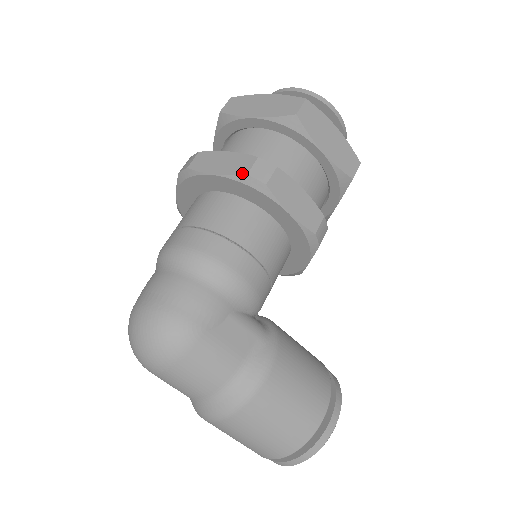
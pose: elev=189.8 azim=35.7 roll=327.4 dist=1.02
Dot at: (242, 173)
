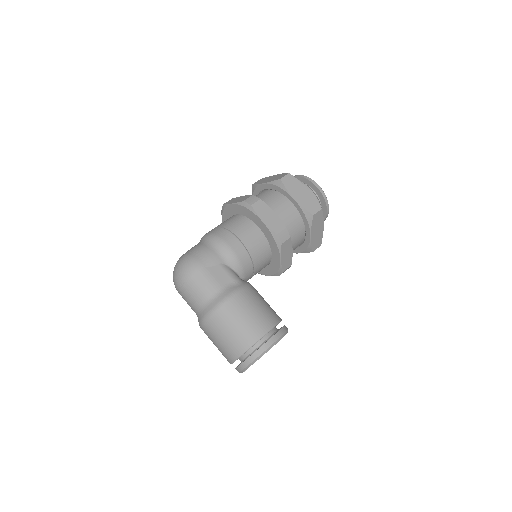
Dot at: (242, 201)
